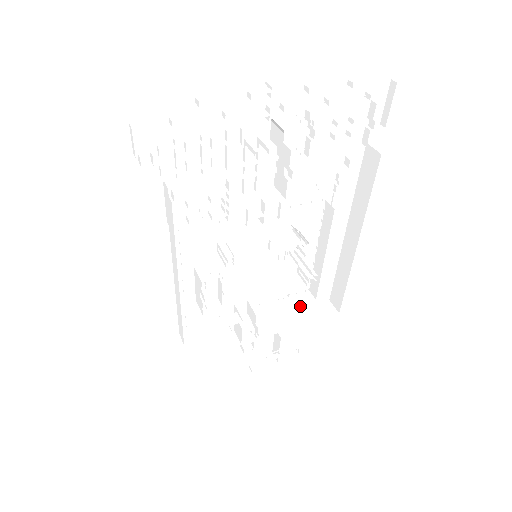
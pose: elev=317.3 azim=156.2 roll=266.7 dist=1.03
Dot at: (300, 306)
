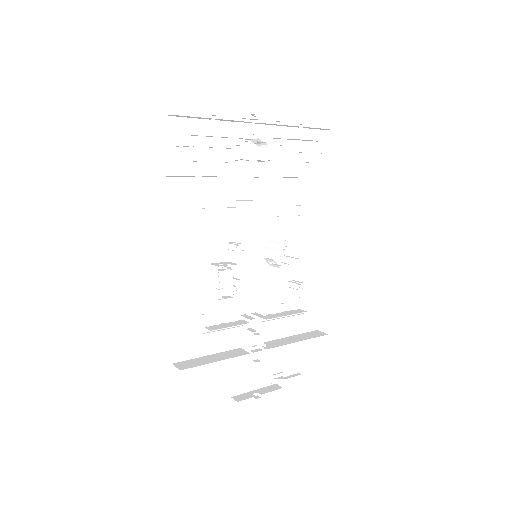
Dot at: (294, 332)
